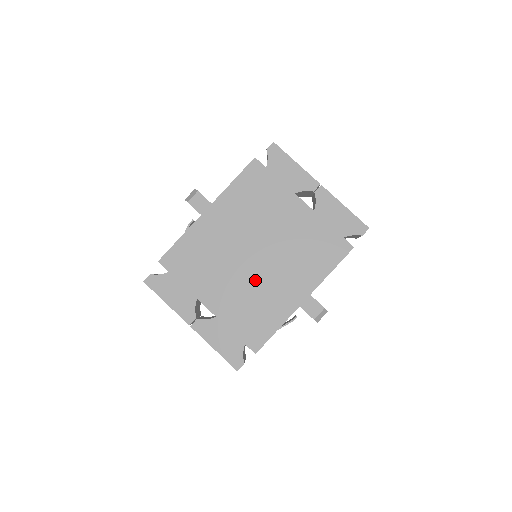
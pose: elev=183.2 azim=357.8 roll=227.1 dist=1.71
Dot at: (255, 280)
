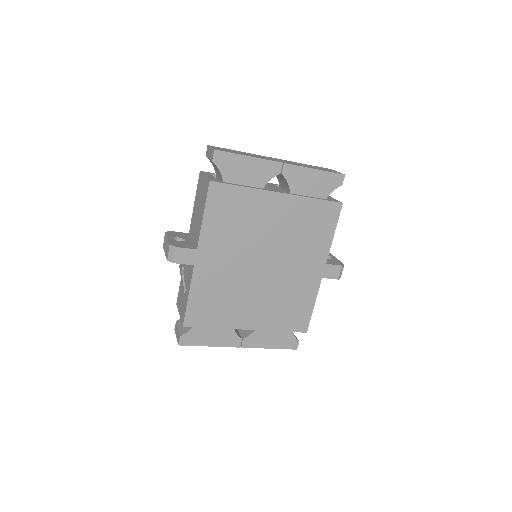
Dot at: (275, 284)
